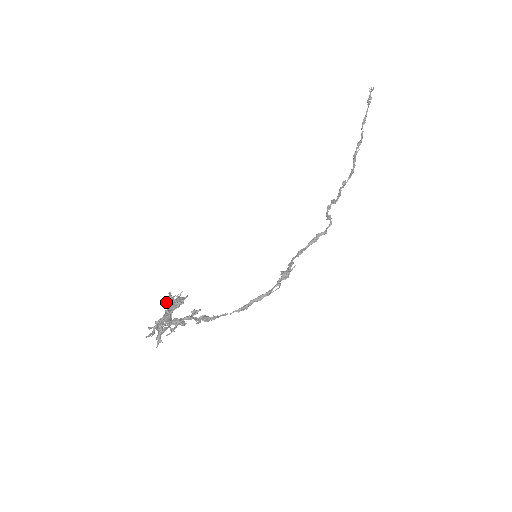
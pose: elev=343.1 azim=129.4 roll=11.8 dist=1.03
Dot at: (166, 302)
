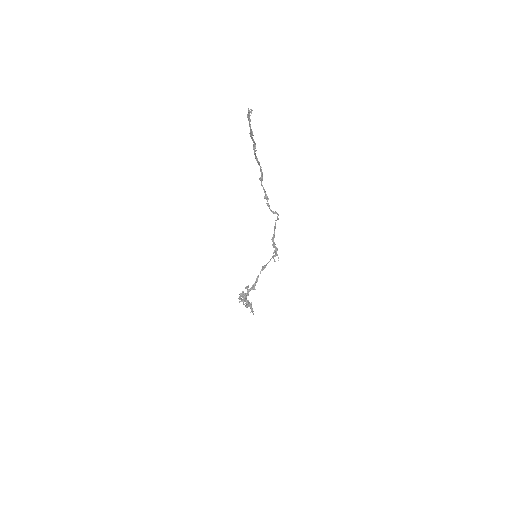
Dot at: (240, 301)
